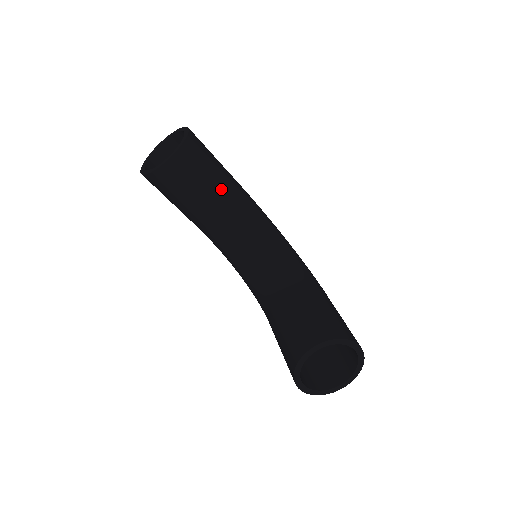
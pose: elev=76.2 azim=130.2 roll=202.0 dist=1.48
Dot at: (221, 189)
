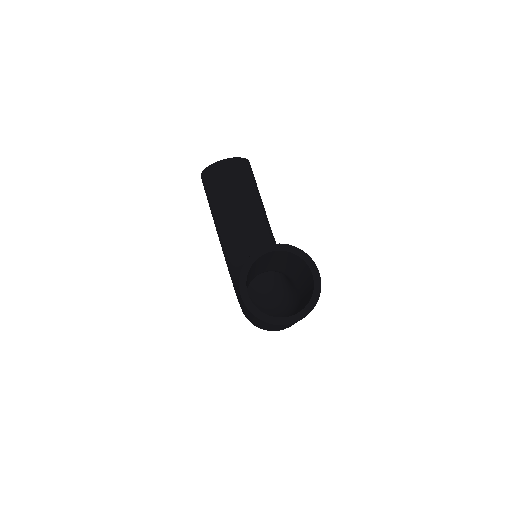
Dot at: (253, 201)
